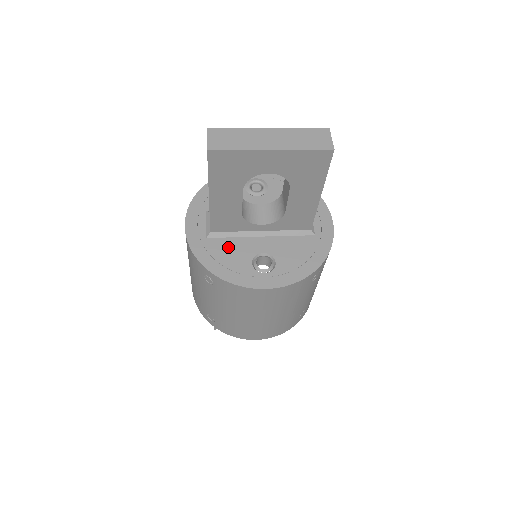
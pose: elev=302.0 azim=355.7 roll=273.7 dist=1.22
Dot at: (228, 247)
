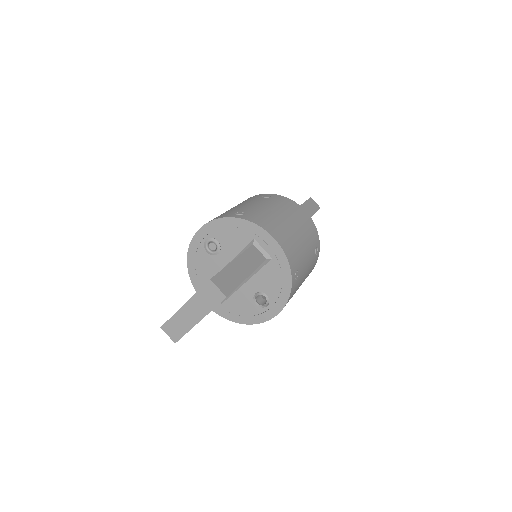
Dot at: (236, 302)
